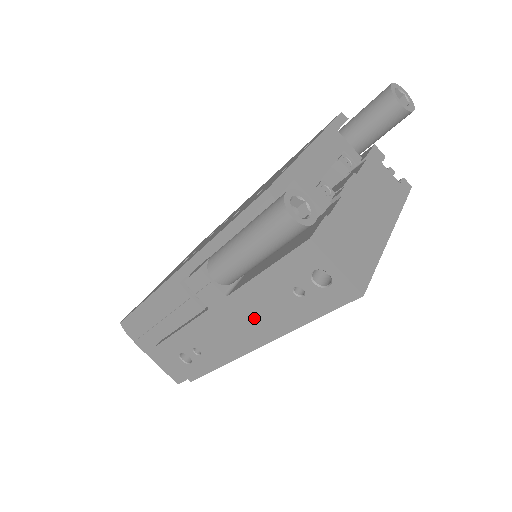
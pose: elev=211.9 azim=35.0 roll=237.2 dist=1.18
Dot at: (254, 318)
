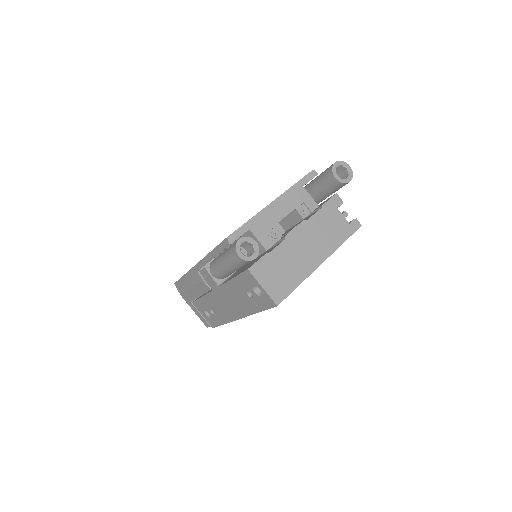
Dot at: (234, 302)
